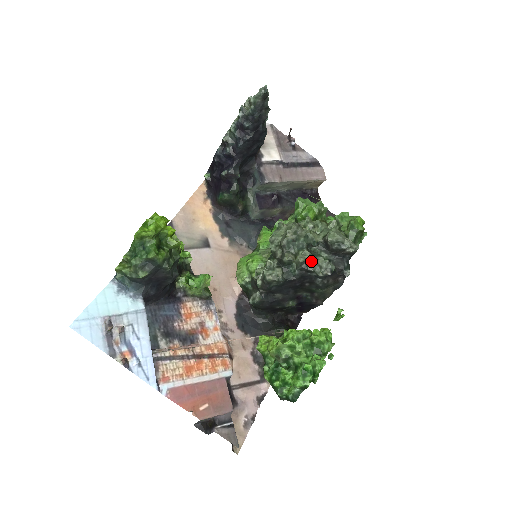
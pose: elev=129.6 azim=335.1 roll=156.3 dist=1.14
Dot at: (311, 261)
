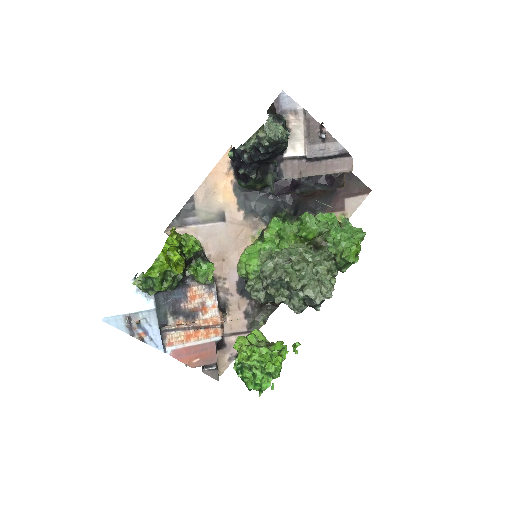
Dot at: (288, 298)
